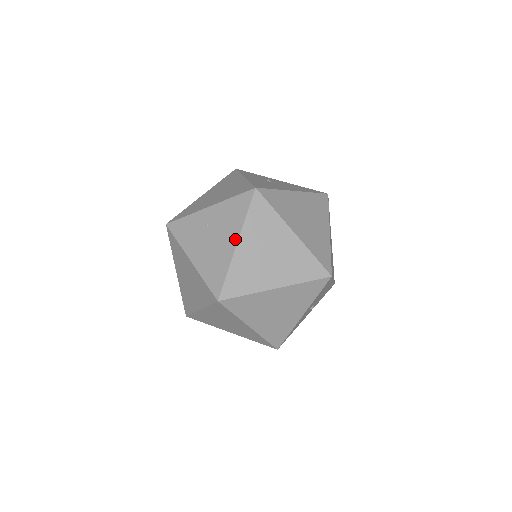
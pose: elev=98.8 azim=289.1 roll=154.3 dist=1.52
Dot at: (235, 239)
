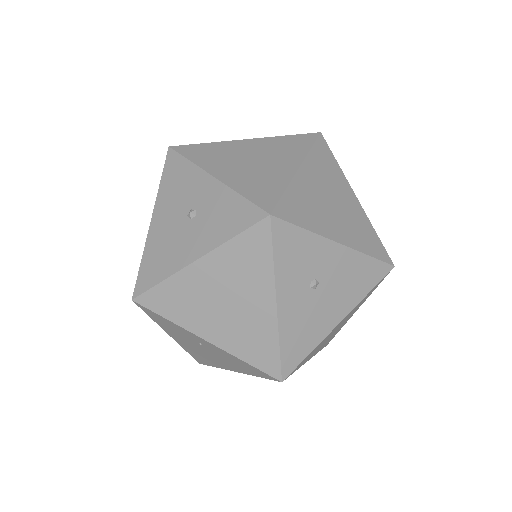
Dot at: (234, 370)
